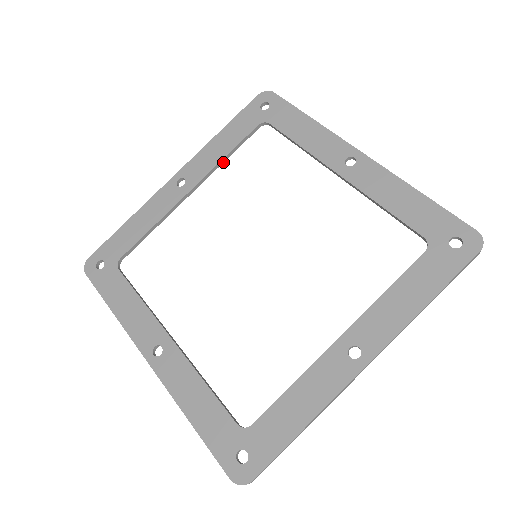
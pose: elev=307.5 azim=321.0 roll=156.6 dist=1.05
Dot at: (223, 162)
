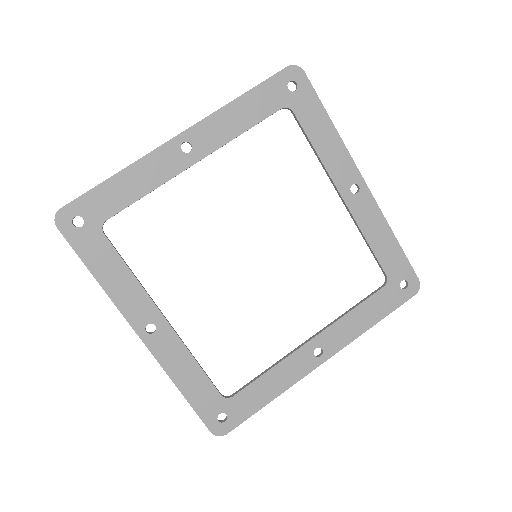
Dot at: (236, 137)
